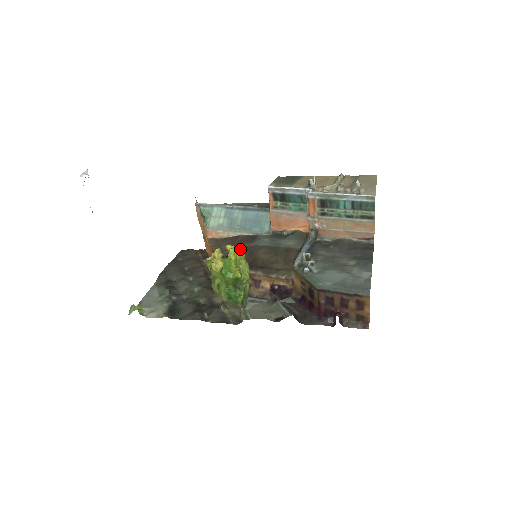
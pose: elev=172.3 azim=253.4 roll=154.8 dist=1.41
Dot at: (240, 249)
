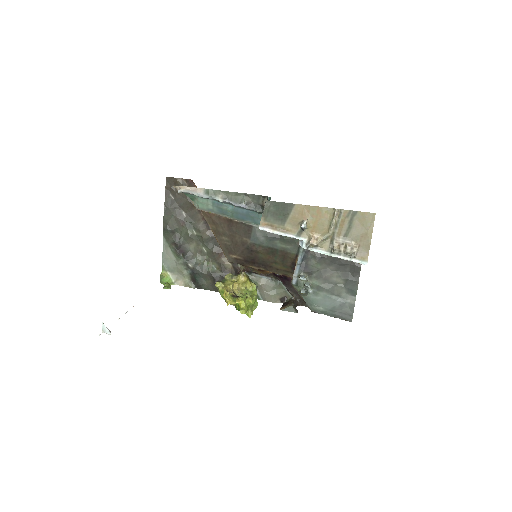
Dot at: (247, 298)
